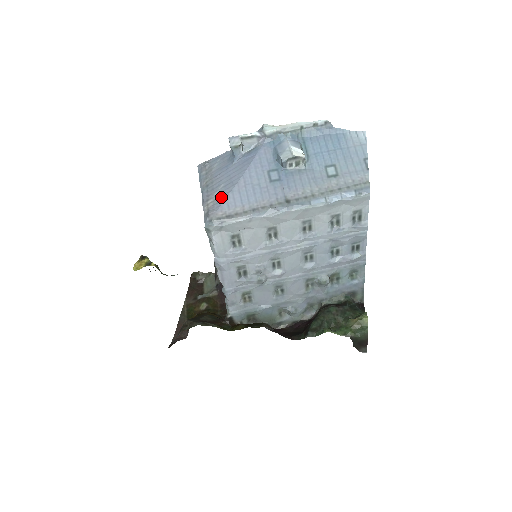
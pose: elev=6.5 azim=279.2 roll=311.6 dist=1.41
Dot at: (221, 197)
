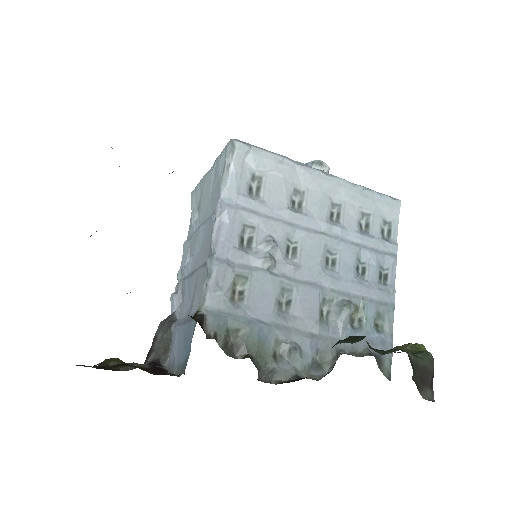
Dot at: occluded
